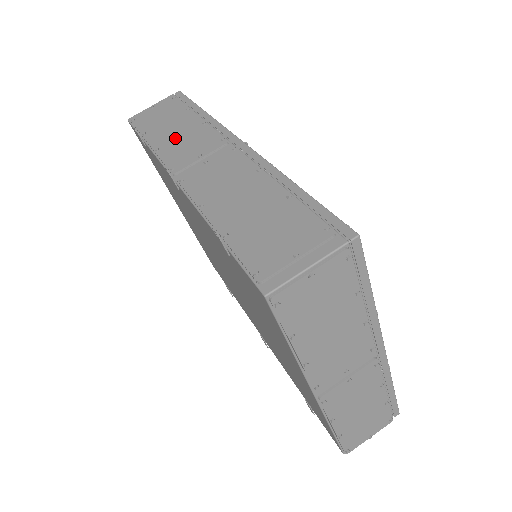
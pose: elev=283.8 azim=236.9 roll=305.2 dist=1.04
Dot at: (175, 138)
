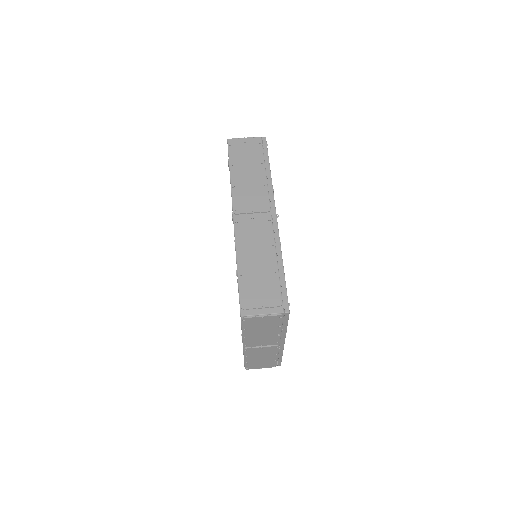
Dot at: (246, 184)
